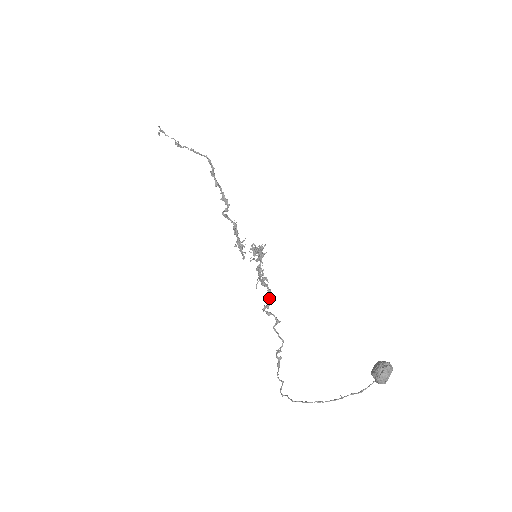
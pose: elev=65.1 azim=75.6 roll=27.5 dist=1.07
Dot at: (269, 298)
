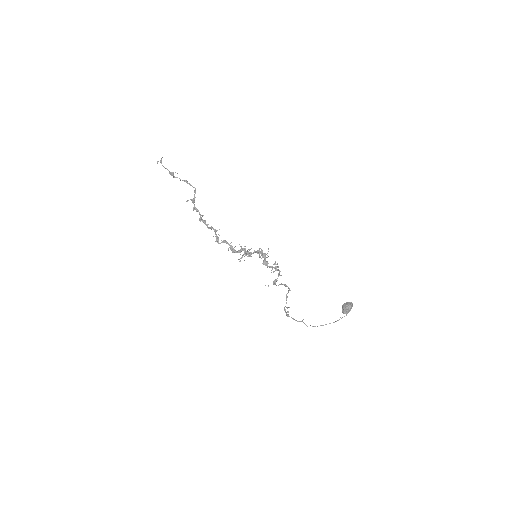
Dot at: occluded
